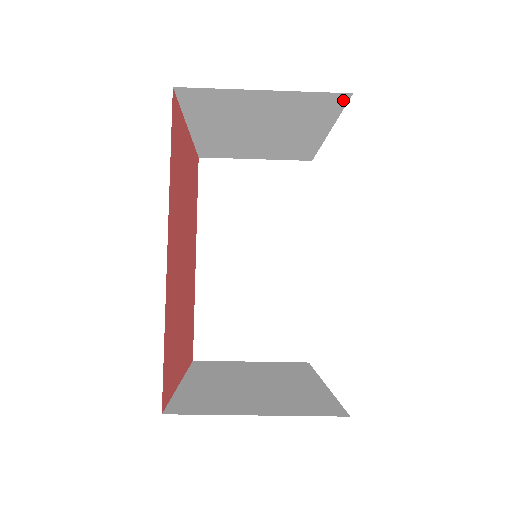
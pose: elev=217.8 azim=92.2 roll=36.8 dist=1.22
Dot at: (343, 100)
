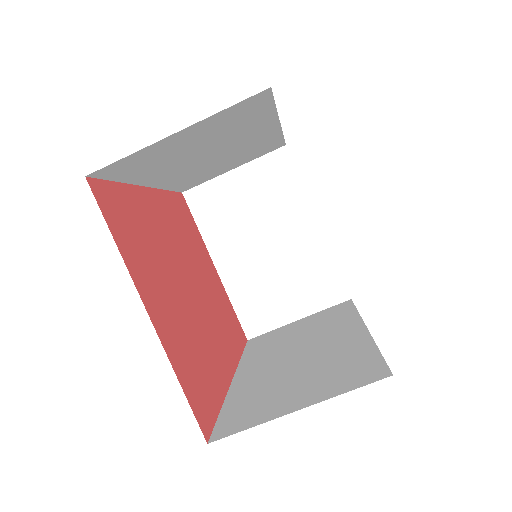
Dot at: (287, 158)
